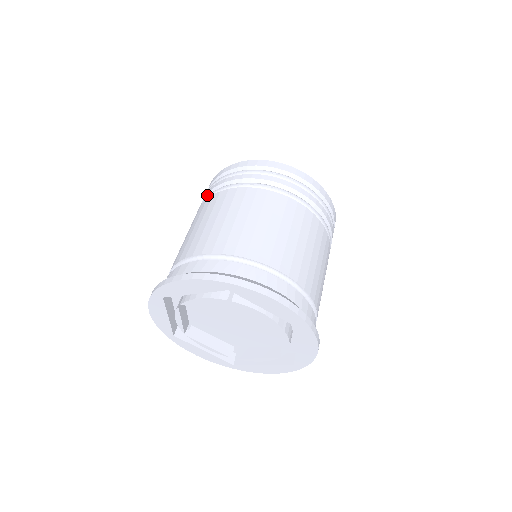
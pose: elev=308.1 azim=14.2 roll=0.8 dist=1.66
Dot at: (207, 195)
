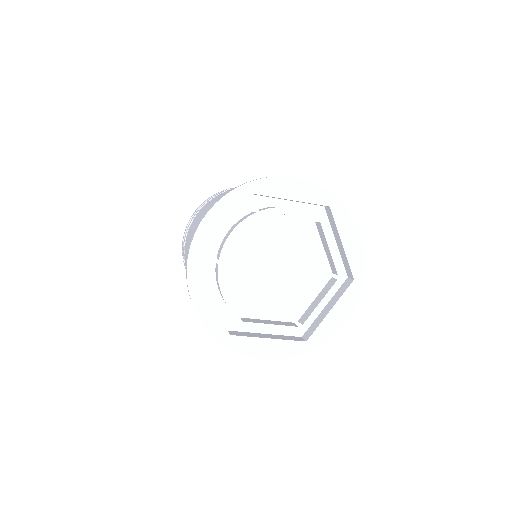
Dot at: occluded
